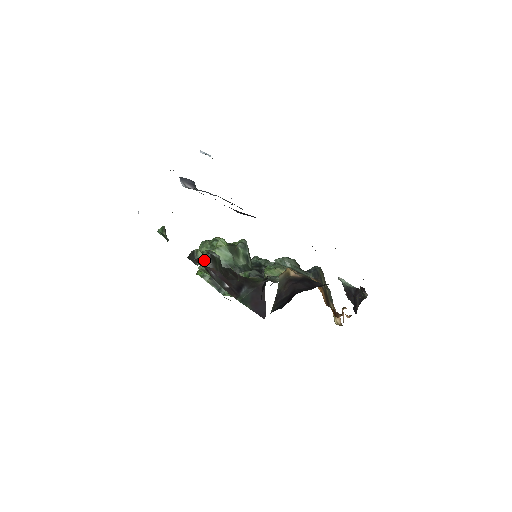
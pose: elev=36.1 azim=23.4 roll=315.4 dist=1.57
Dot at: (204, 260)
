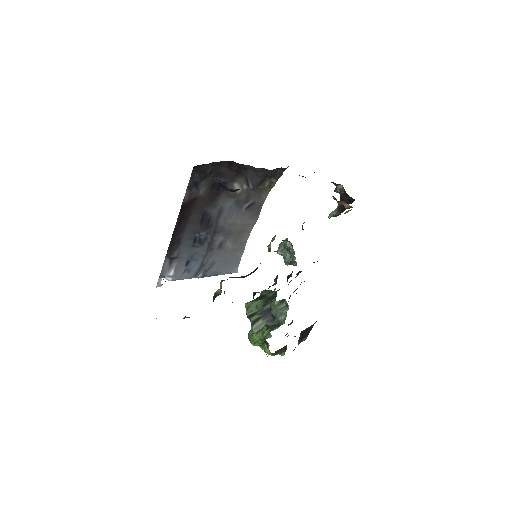
Dot at: (221, 285)
